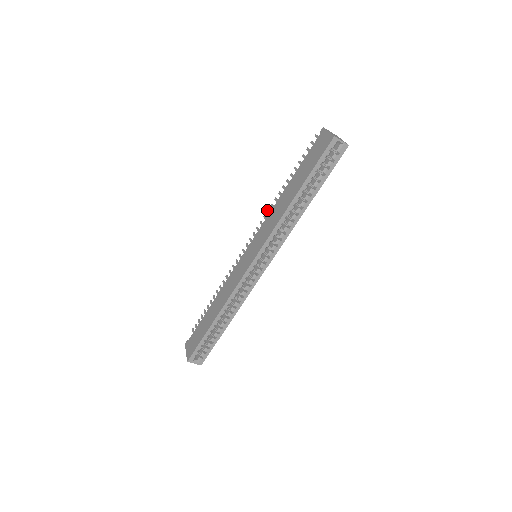
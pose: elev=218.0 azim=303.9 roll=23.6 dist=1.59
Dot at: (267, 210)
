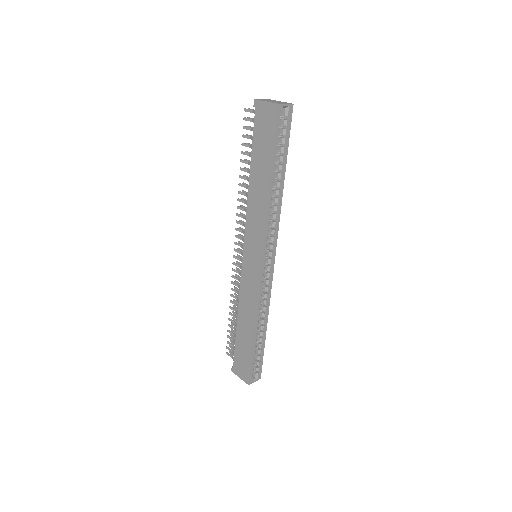
Dot at: (237, 207)
